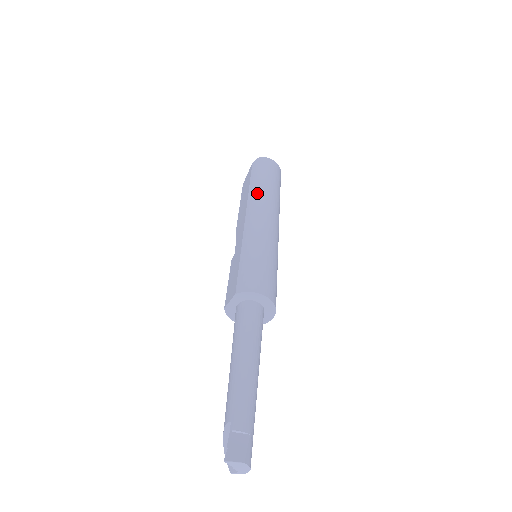
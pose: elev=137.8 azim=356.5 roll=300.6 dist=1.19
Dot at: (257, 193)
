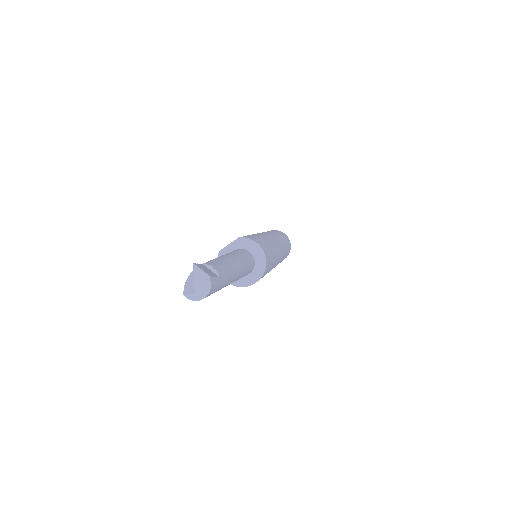
Dot at: (273, 233)
